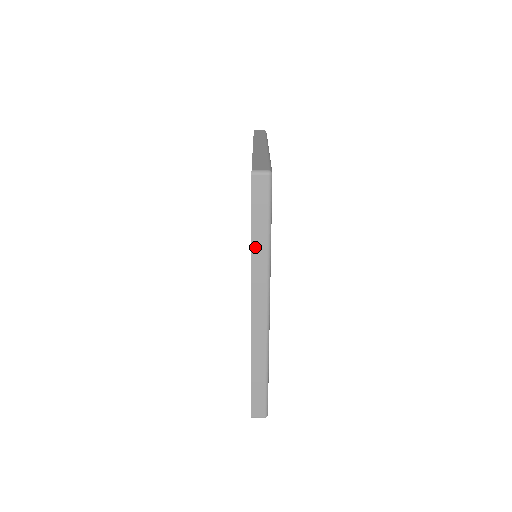
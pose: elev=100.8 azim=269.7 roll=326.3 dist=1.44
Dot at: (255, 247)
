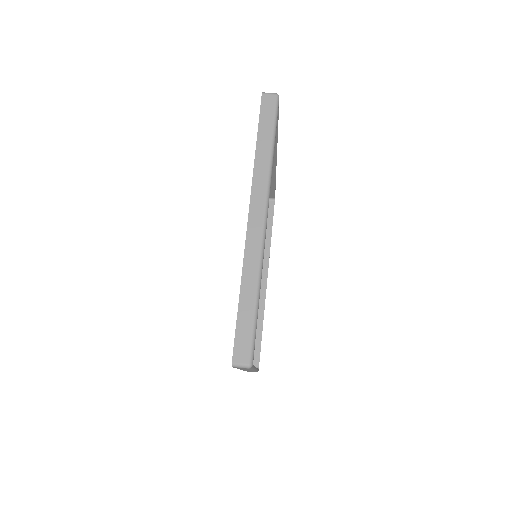
Dot at: (259, 153)
